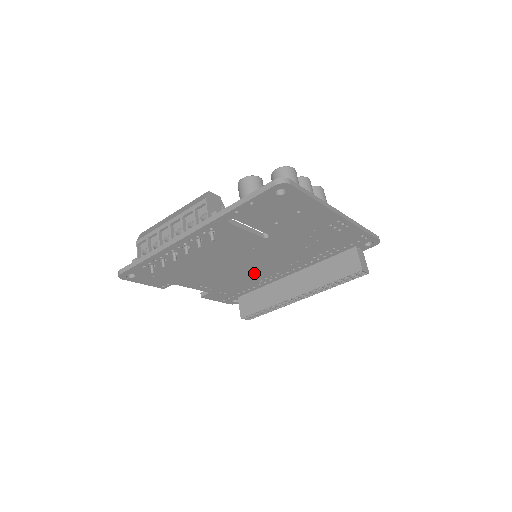
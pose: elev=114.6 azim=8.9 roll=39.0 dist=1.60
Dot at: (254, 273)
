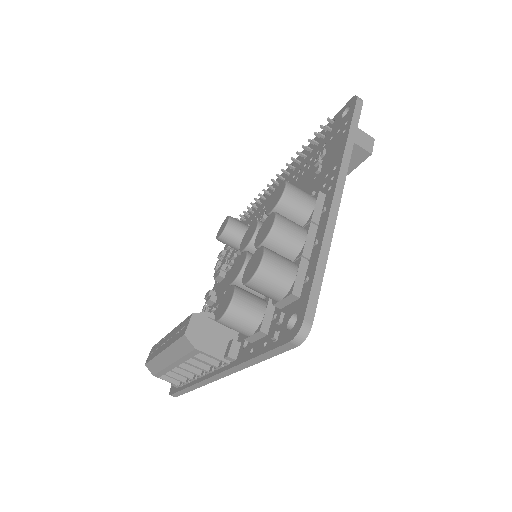
Dot at: occluded
